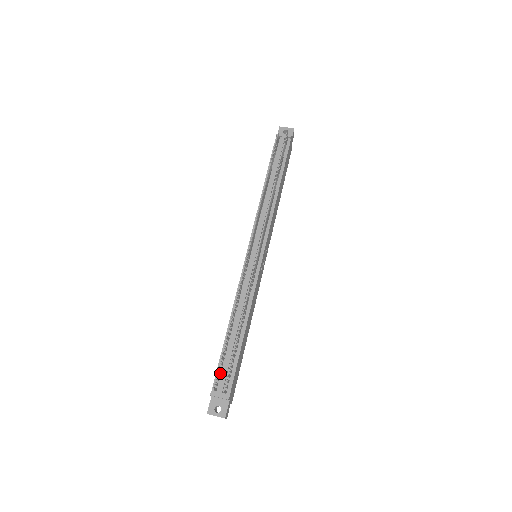
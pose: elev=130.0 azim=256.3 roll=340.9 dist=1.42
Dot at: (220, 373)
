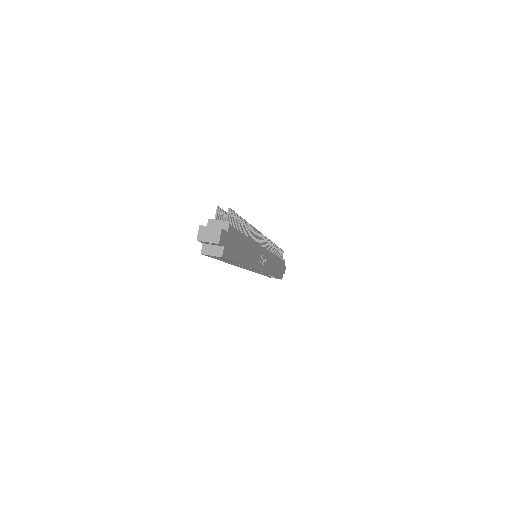
Dot at: occluded
